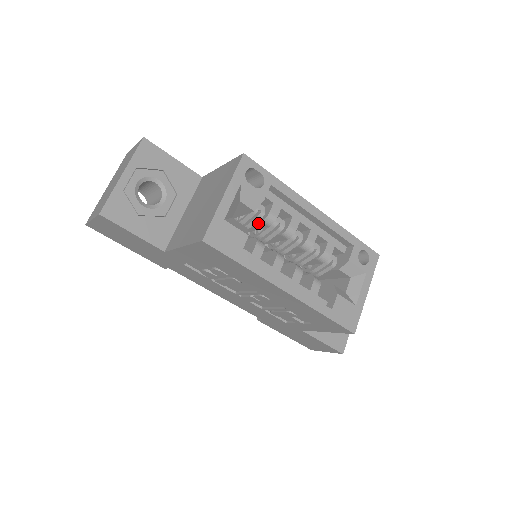
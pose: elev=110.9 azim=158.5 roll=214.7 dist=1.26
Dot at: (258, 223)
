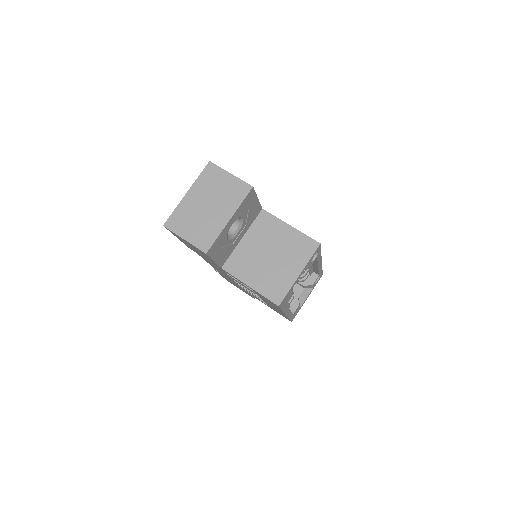
Dot at: occluded
